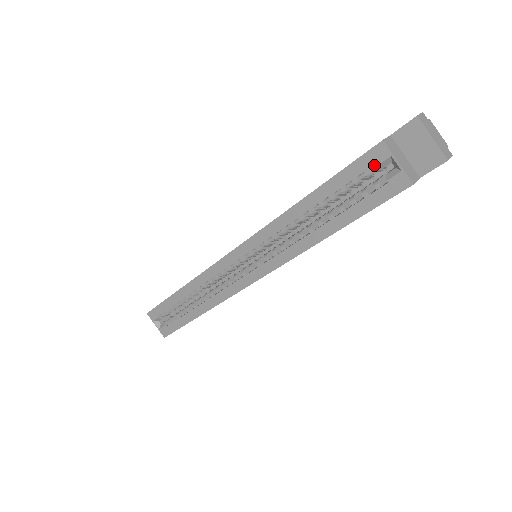
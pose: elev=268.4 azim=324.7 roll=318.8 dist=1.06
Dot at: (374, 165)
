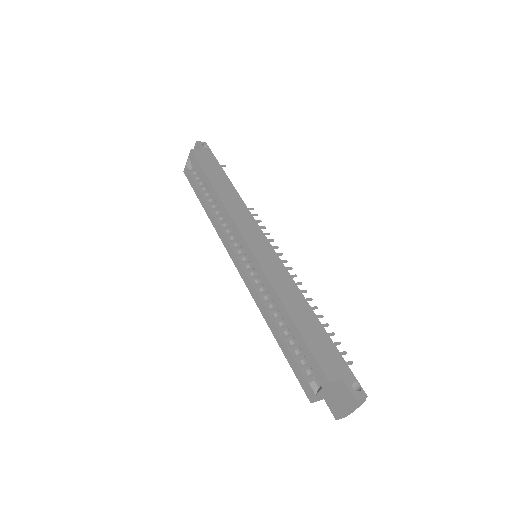
Dot at: (318, 371)
